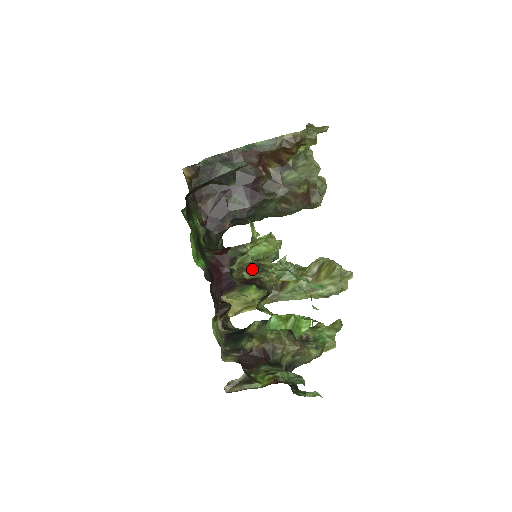
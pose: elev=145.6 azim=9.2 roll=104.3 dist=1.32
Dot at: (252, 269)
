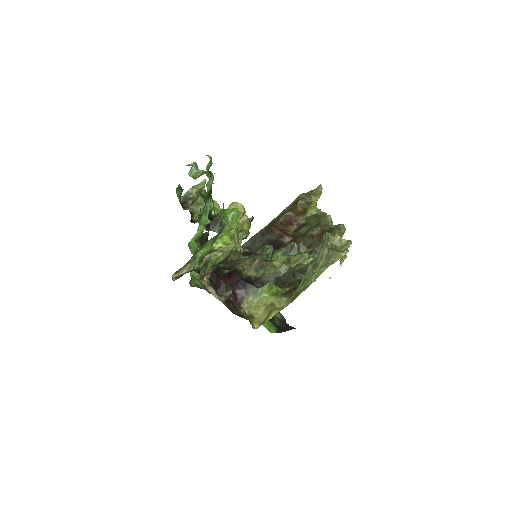
Dot at: occluded
